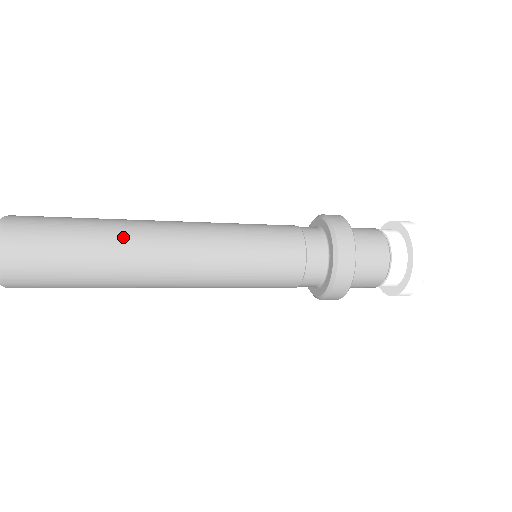
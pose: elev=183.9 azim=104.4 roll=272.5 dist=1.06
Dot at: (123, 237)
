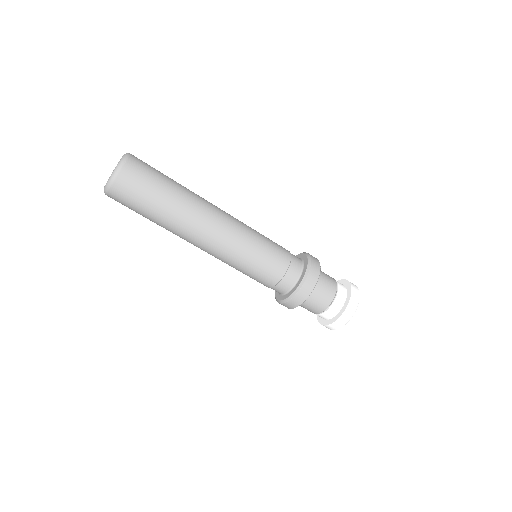
Dot at: occluded
